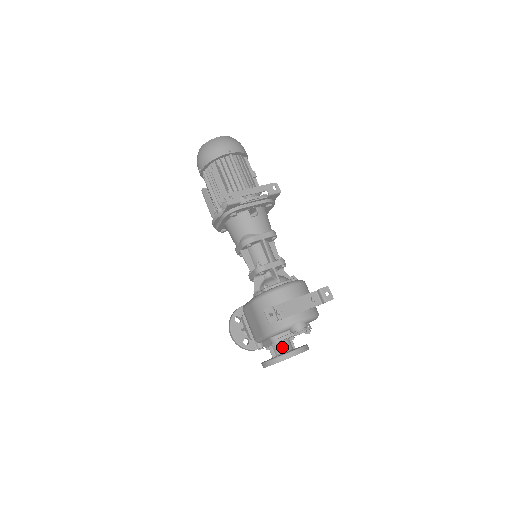
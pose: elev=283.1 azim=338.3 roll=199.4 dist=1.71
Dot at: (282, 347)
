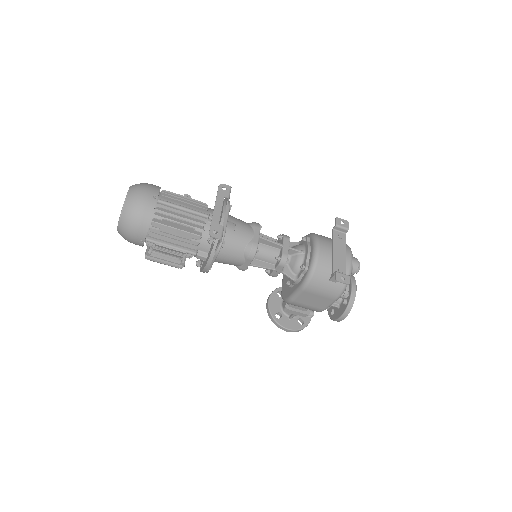
Dot at: occluded
